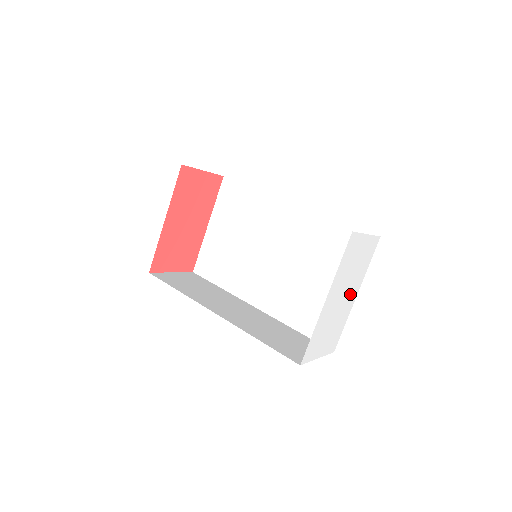
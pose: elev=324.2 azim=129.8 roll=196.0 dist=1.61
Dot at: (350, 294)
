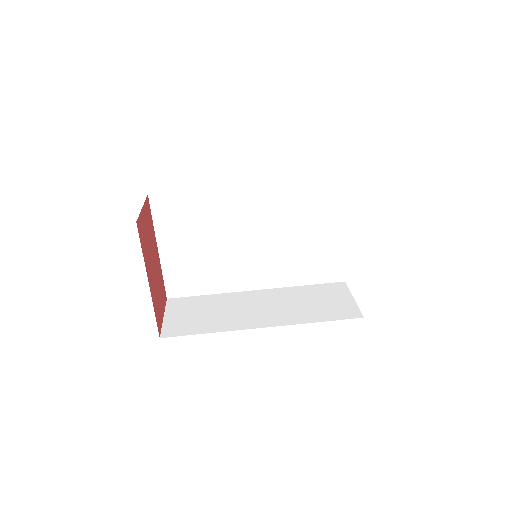
Dot at: occluded
